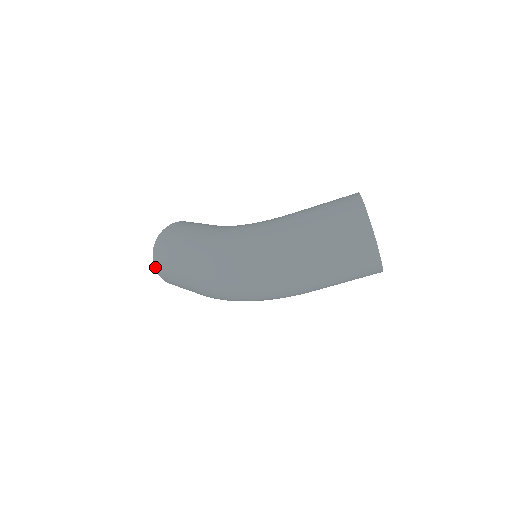
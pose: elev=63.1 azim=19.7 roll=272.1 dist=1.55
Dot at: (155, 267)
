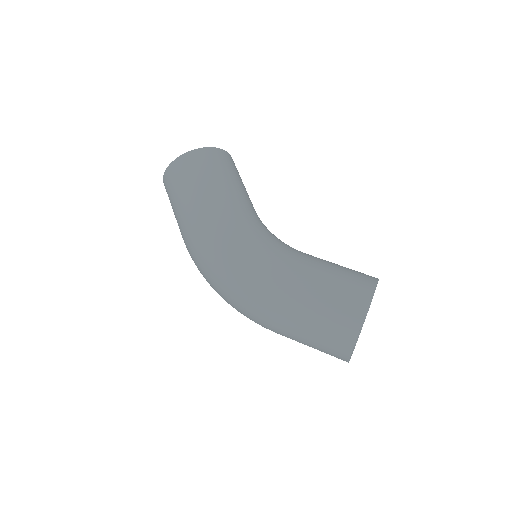
Dot at: (164, 185)
